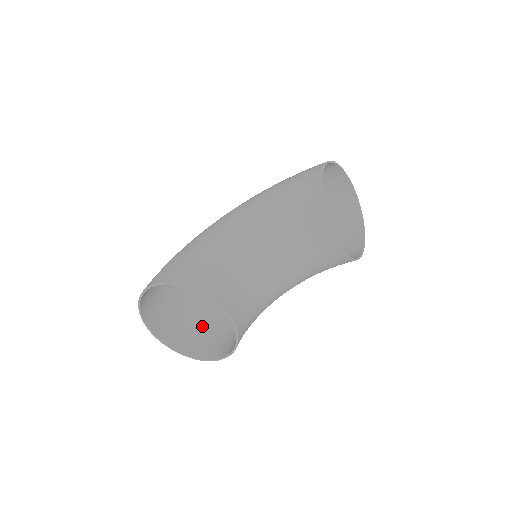
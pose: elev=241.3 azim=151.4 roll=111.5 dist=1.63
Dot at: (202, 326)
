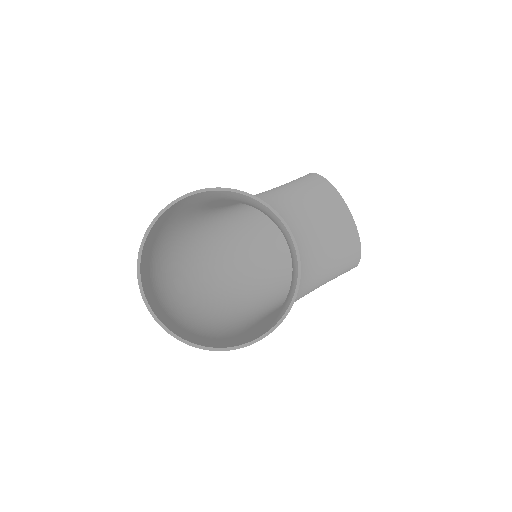
Dot at: (203, 338)
